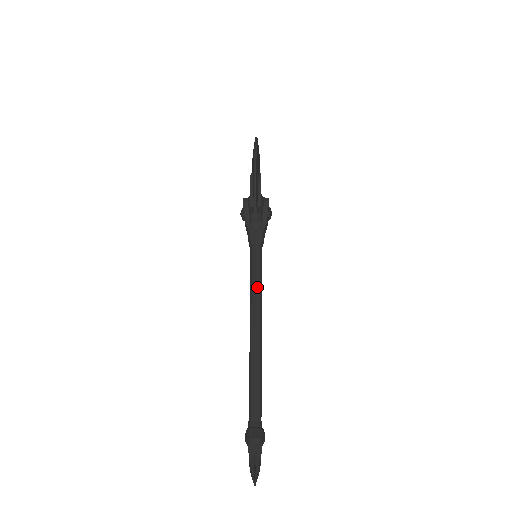
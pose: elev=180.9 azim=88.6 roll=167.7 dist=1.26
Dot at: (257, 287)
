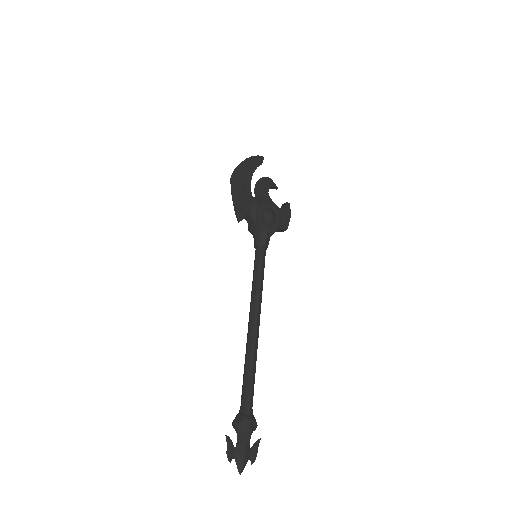
Dot at: (254, 283)
